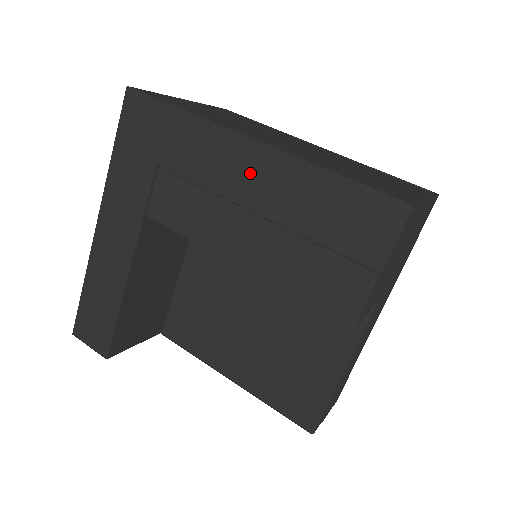
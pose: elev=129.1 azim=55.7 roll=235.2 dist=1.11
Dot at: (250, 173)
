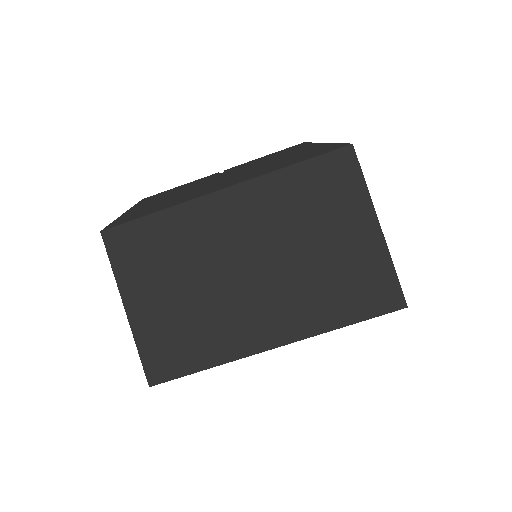
Dot at: occluded
